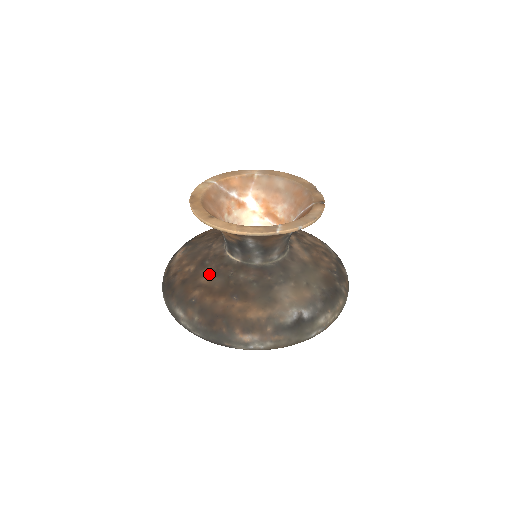
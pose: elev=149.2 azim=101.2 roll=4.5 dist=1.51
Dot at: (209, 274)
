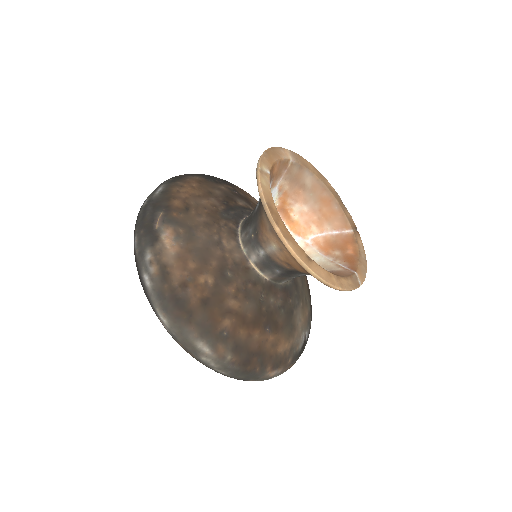
Dot at: (238, 295)
